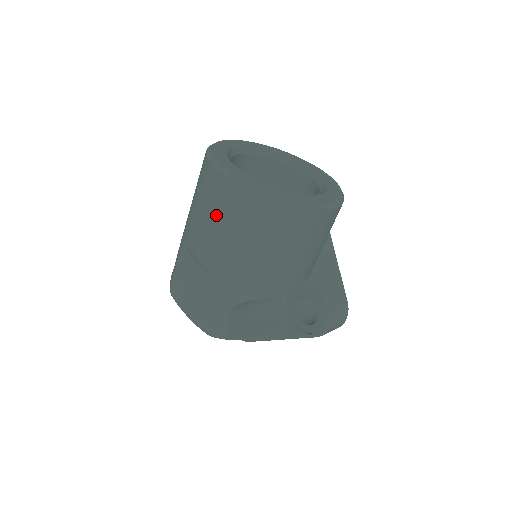
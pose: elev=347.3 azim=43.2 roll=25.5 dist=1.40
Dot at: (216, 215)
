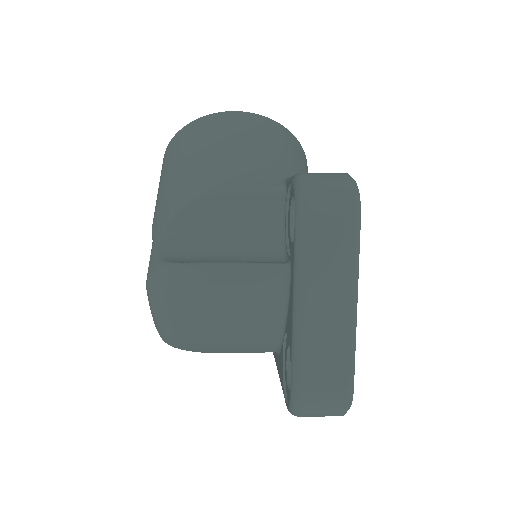
Dot at: occluded
